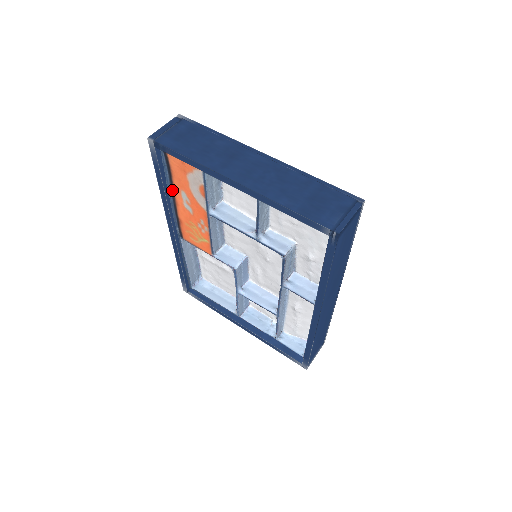
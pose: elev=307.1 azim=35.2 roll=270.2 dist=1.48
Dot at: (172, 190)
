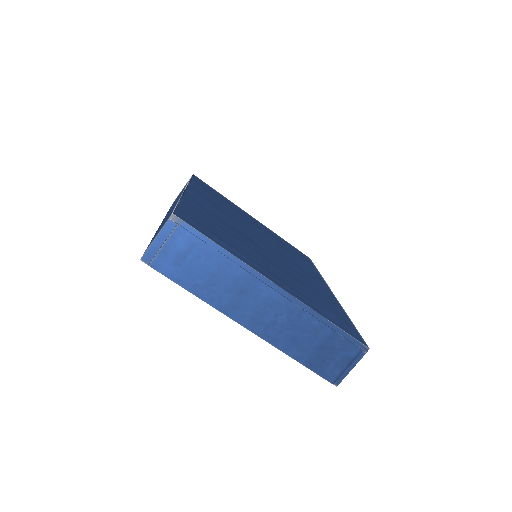
Dot at: occluded
